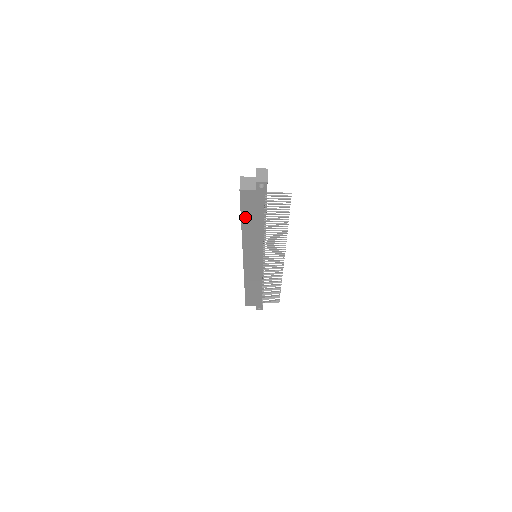
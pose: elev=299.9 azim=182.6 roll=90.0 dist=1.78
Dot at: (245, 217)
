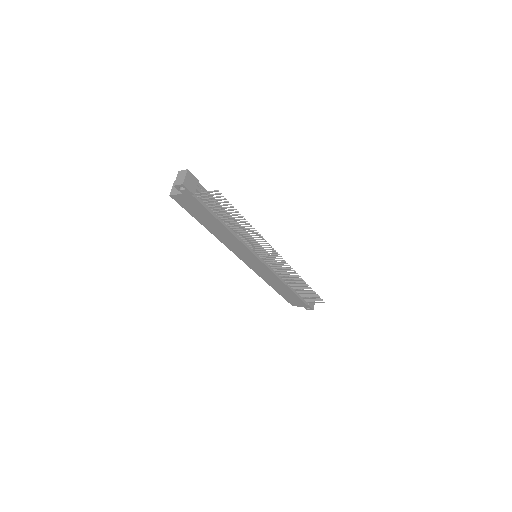
Dot at: (201, 220)
